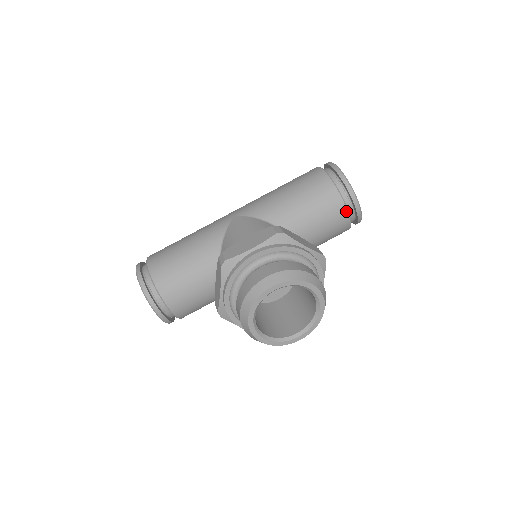
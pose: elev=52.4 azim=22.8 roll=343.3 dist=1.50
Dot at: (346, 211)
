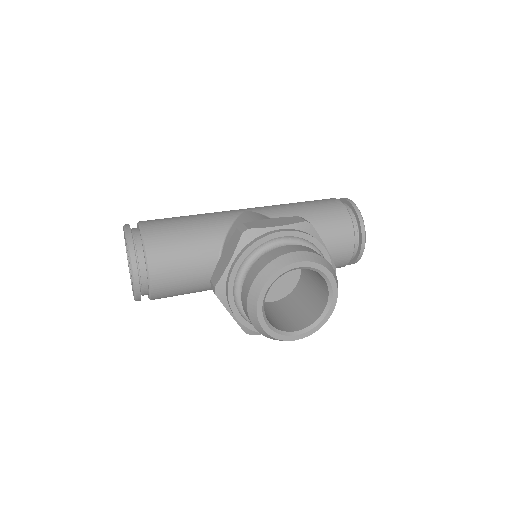
Dot at: (353, 242)
